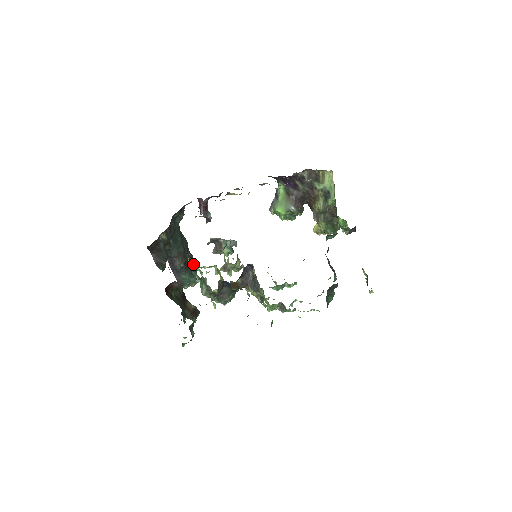
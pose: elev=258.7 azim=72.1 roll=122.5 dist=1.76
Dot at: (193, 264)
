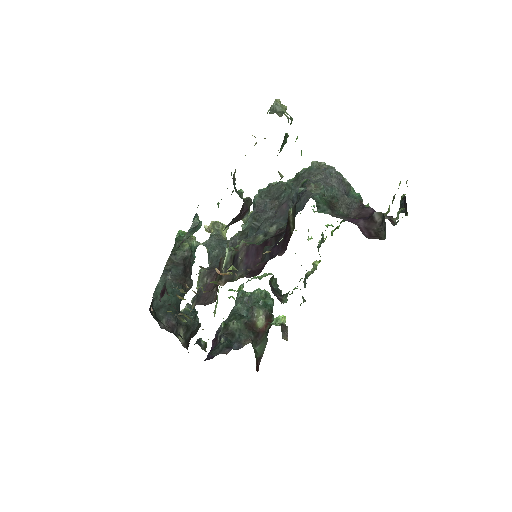
Dot at: (186, 258)
